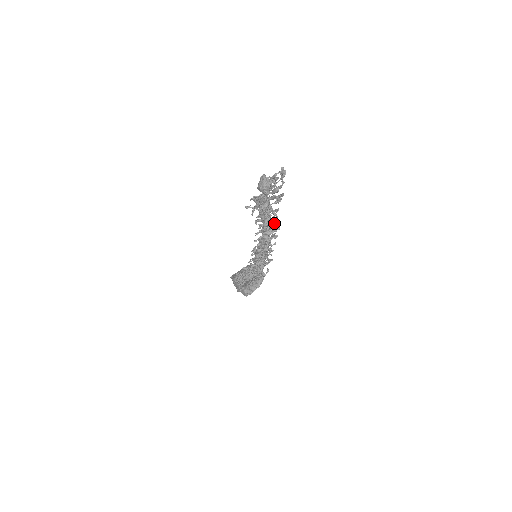
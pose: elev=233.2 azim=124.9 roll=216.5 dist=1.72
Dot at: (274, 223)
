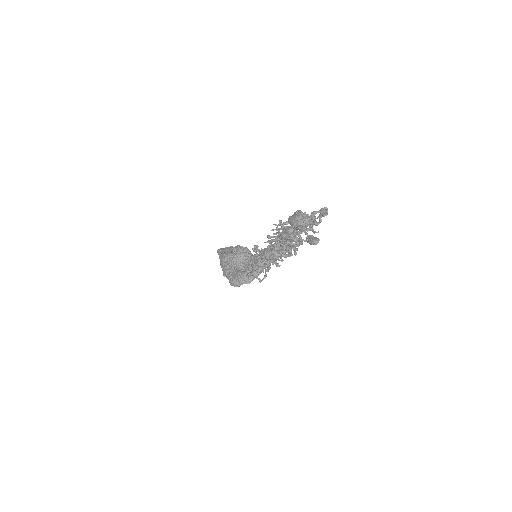
Dot at: occluded
